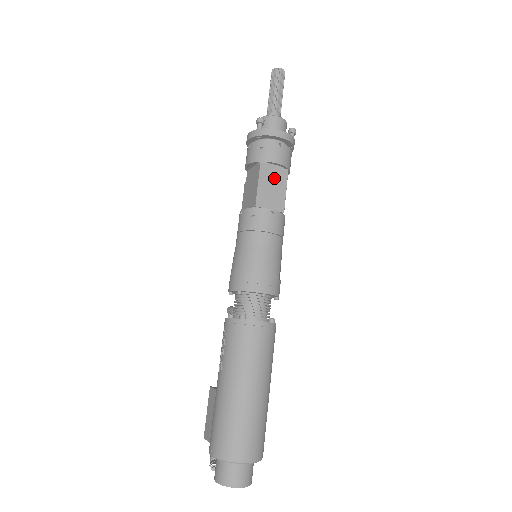
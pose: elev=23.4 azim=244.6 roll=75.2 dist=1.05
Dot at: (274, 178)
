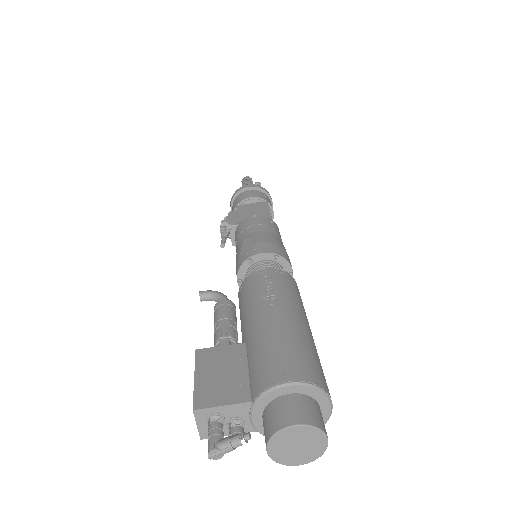
Dot at: occluded
